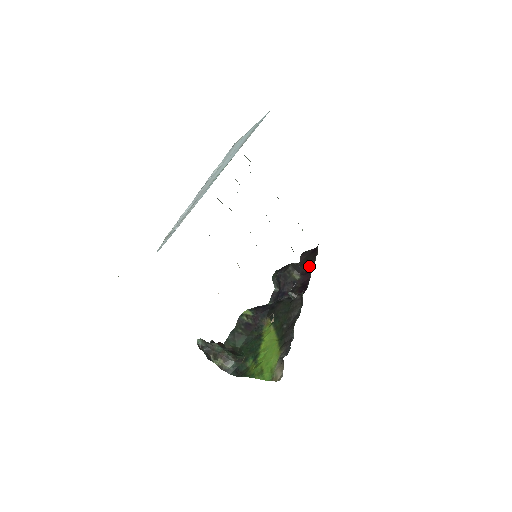
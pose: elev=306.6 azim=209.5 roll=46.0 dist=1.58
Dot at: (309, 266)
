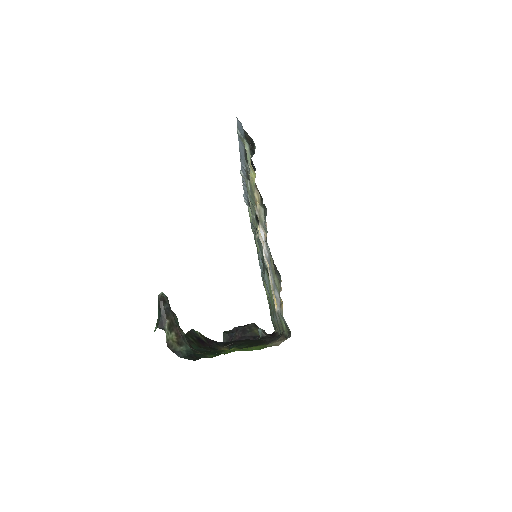
Dot at: occluded
